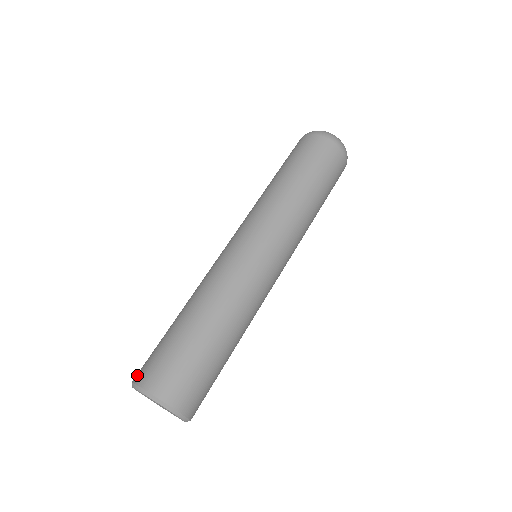
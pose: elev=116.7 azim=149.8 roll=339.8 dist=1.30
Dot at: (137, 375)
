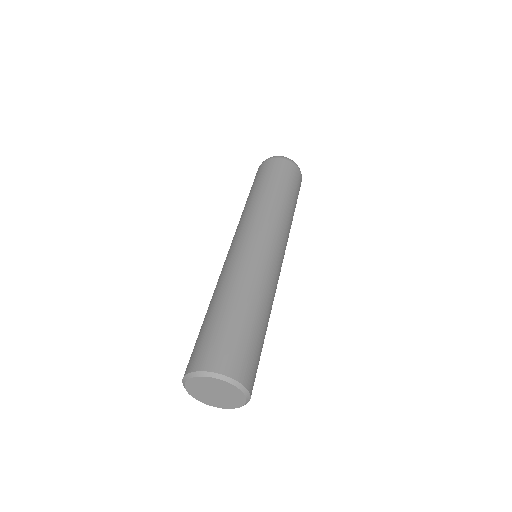
Dot at: (214, 364)
